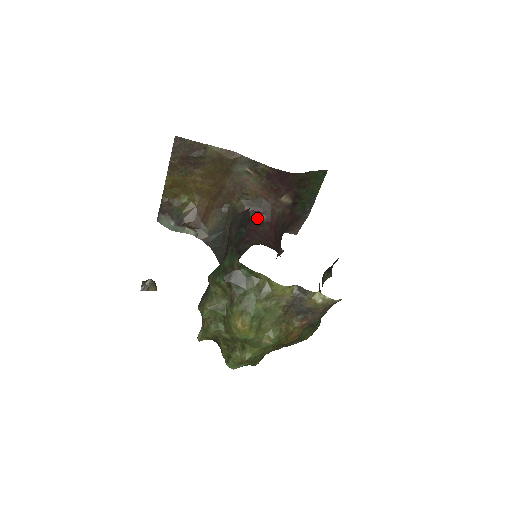
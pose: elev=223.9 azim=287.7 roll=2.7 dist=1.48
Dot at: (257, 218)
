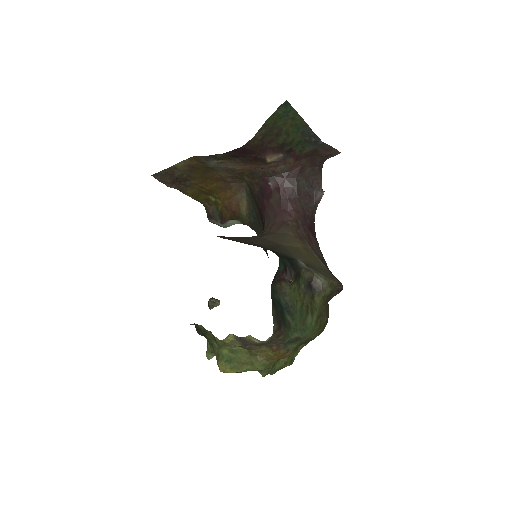
Dot at: (265, 189)
